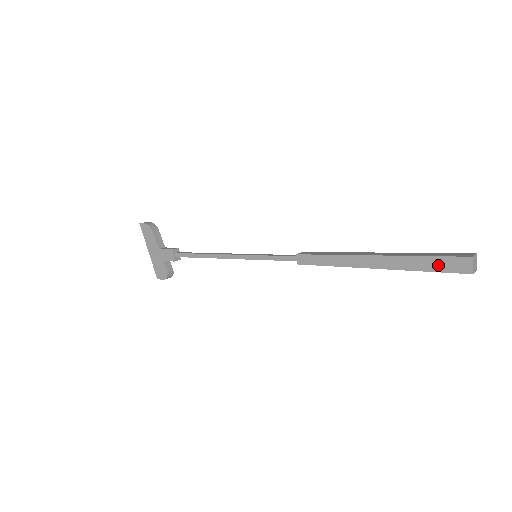
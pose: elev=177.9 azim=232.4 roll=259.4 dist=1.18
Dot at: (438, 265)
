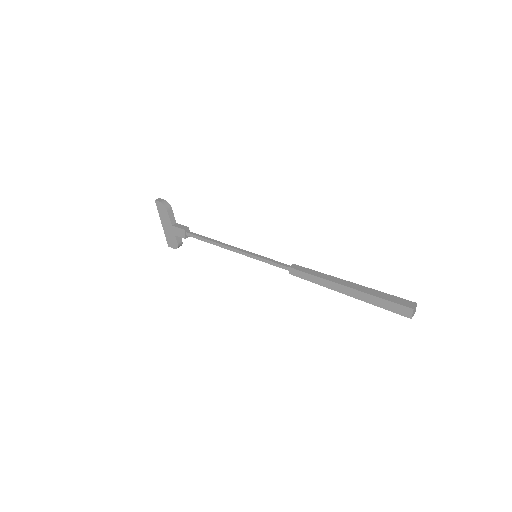
Dot at: (390, 307)
